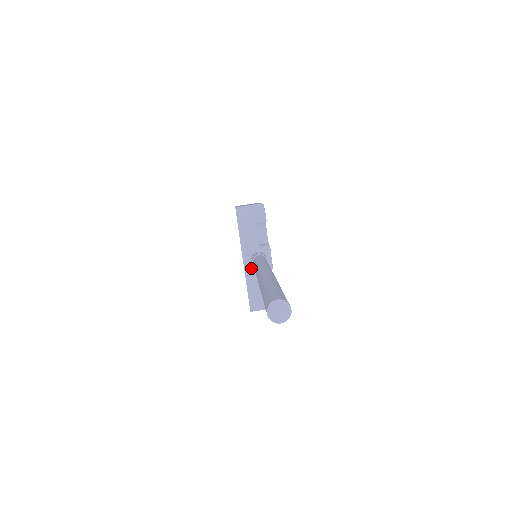
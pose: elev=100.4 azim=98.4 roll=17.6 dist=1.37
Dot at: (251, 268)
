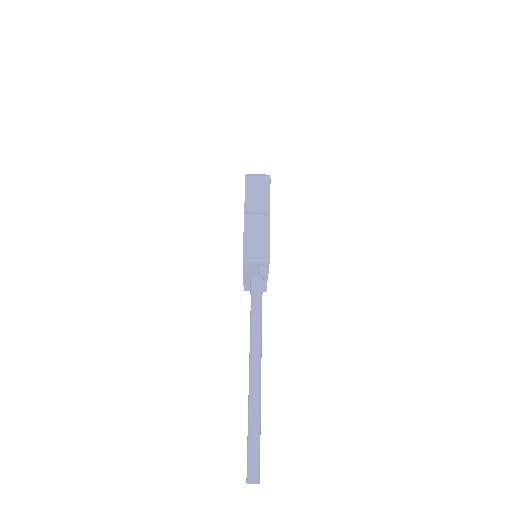
Dot at: (249, 281)
